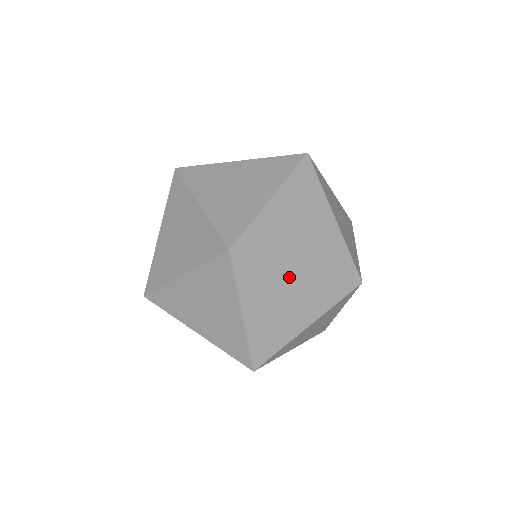
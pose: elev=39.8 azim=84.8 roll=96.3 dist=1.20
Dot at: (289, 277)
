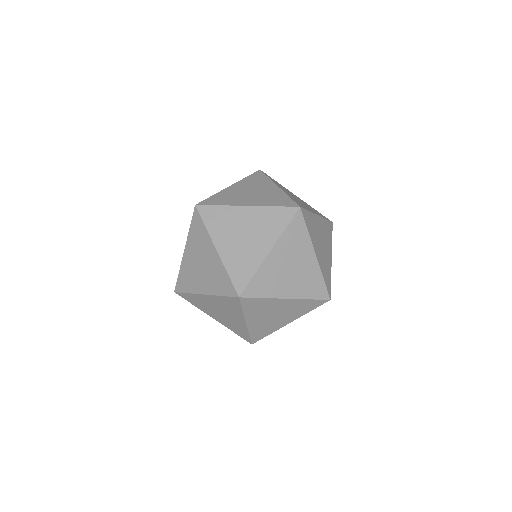
Dot at: (241, 214)
